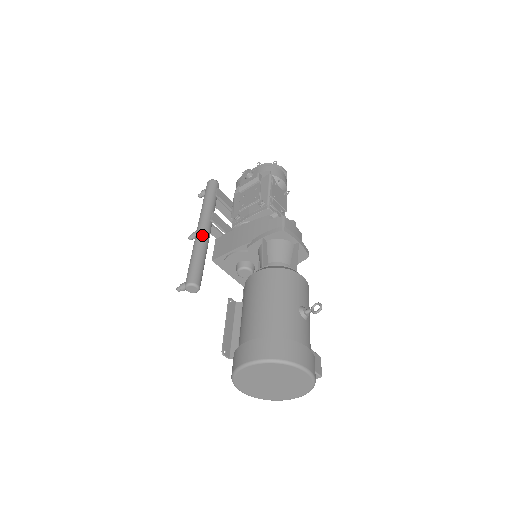
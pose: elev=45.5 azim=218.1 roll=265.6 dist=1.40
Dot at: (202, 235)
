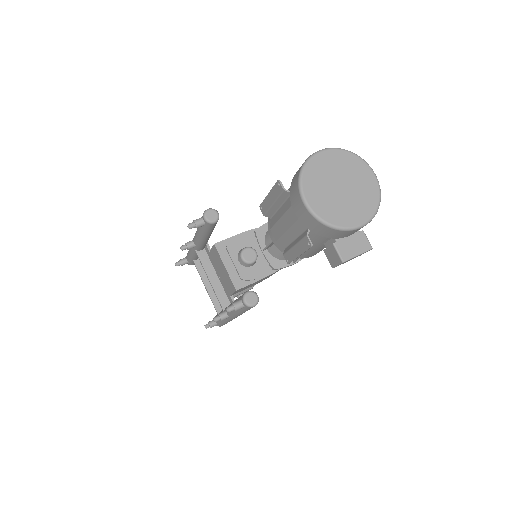
Dot at: occluded
